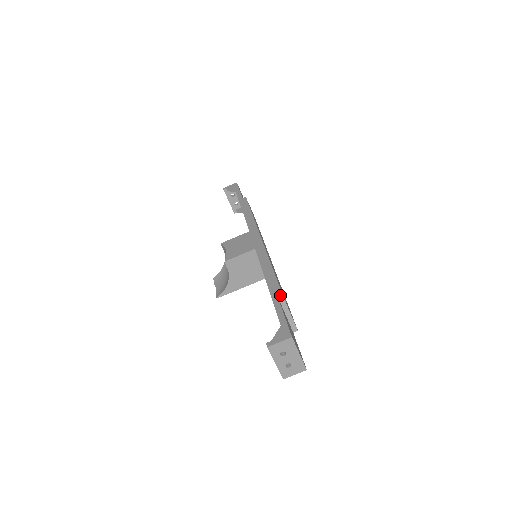
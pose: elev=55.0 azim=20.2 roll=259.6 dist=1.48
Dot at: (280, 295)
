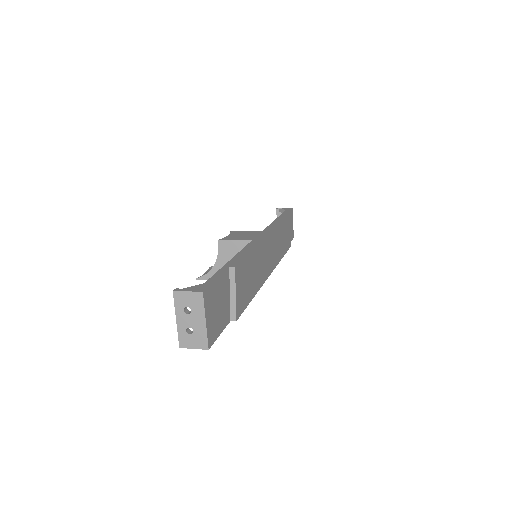
Dot at: (232, 267)
